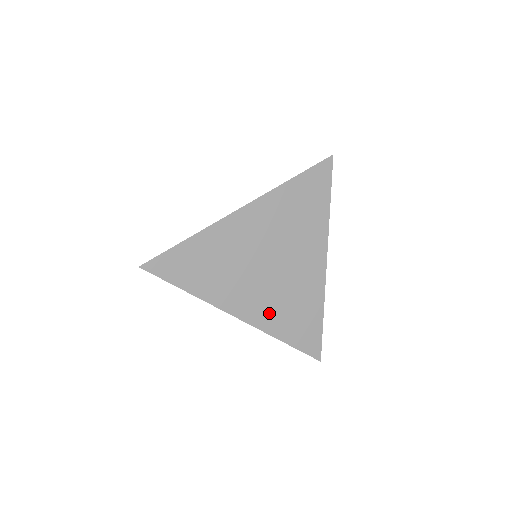
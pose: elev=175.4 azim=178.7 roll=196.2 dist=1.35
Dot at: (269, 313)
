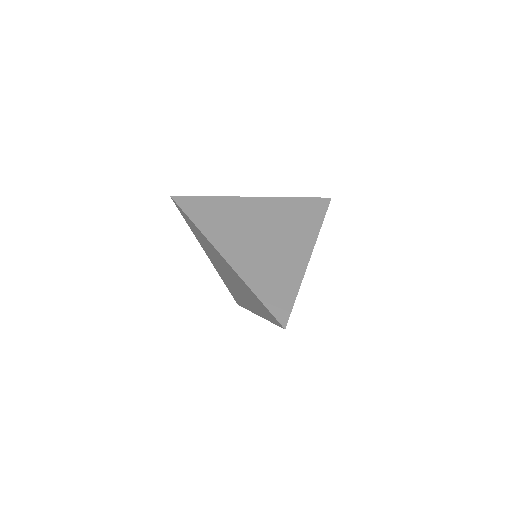
Dot at: (251, 267)
